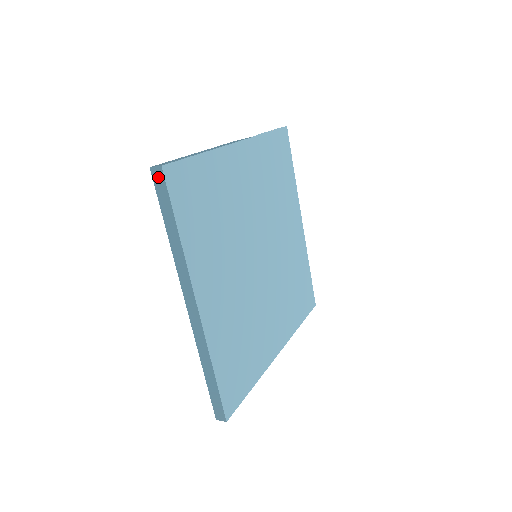
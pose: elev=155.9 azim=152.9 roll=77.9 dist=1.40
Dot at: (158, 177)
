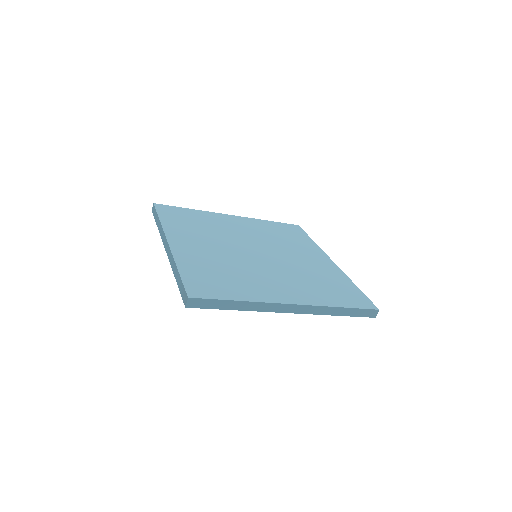
Dot at: (153, 209)
